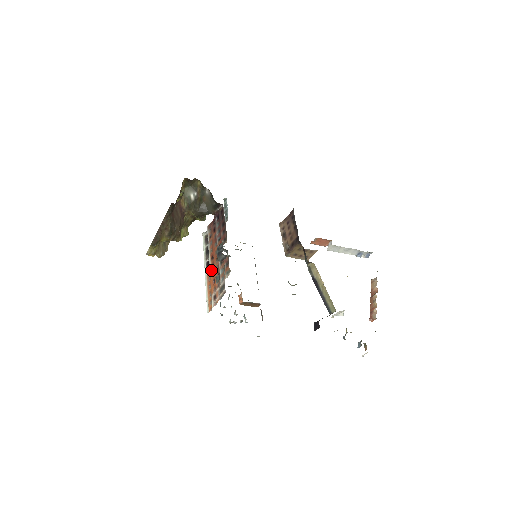
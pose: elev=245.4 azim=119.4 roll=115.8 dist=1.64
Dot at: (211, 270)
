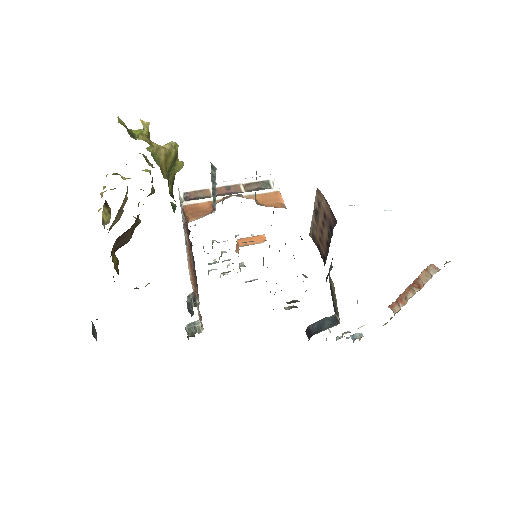
Dot at: occluded
